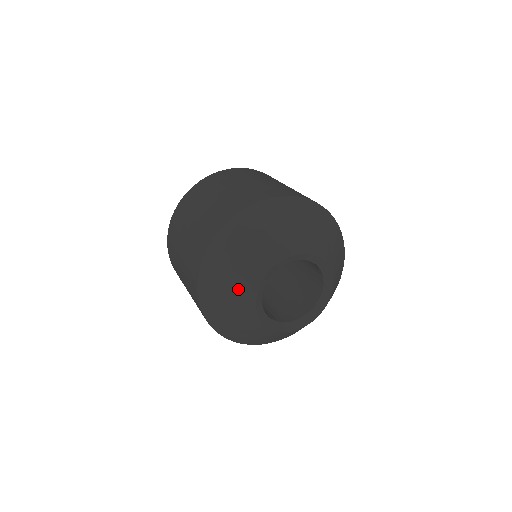
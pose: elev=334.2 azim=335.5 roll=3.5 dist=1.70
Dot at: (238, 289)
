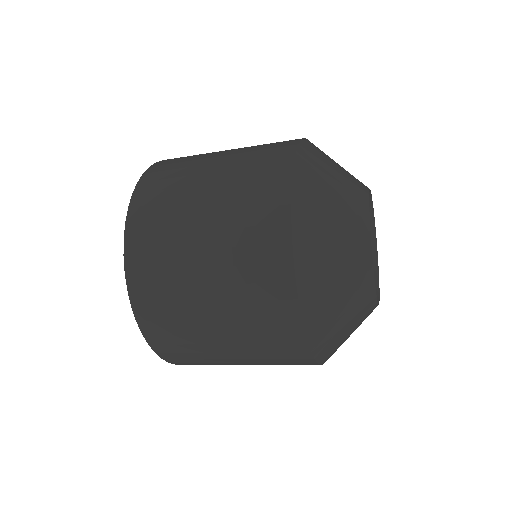
Dot at: (352, 281)
